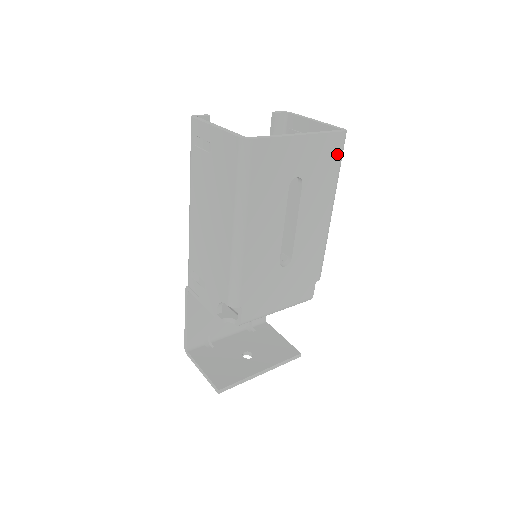
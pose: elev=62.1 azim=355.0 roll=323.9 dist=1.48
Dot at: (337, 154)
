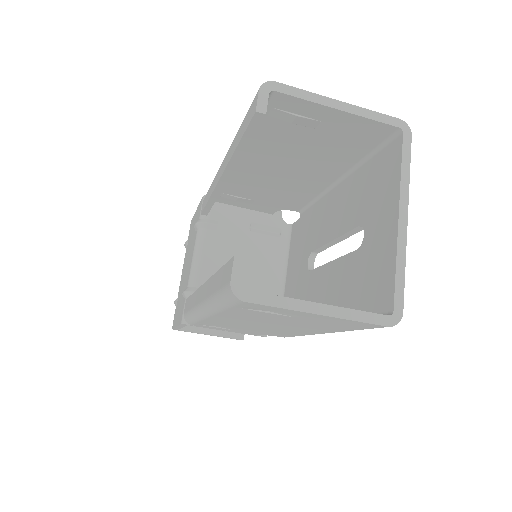
Dot at: occluded
